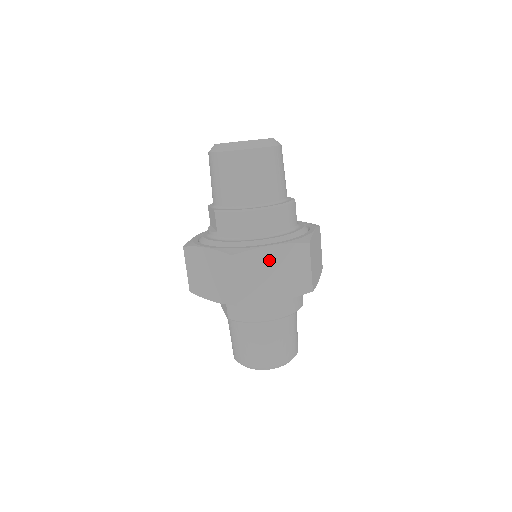
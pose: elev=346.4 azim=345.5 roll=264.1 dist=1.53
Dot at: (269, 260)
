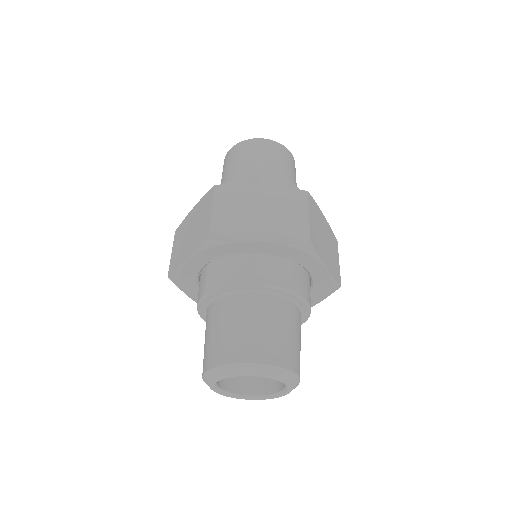
Dot at: (323, 225)
